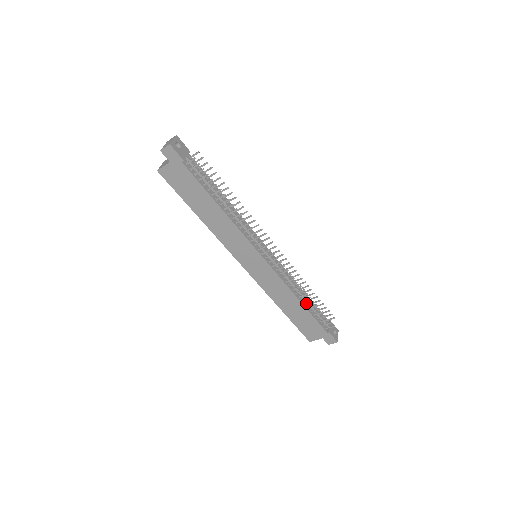
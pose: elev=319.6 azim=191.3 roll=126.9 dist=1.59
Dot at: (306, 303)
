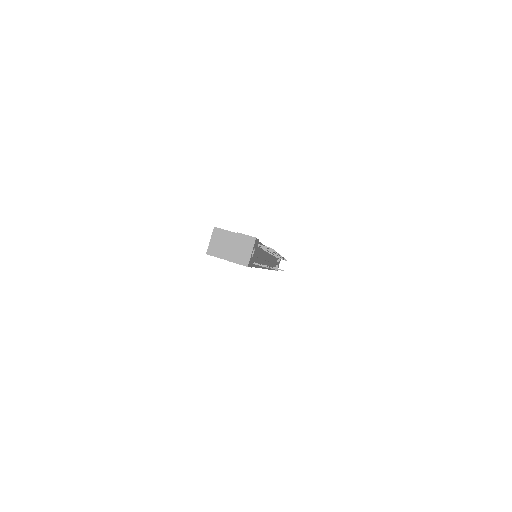
Dot at: occluded
